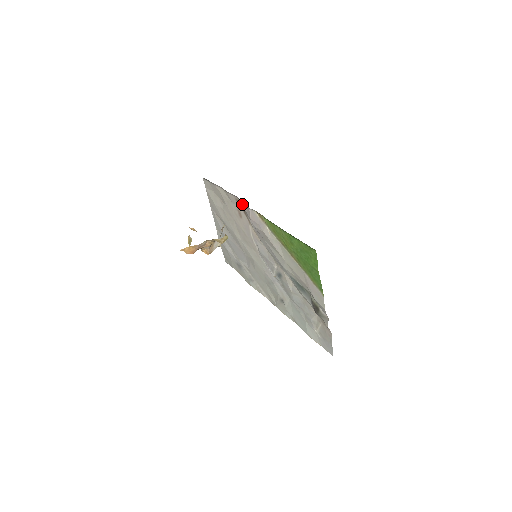
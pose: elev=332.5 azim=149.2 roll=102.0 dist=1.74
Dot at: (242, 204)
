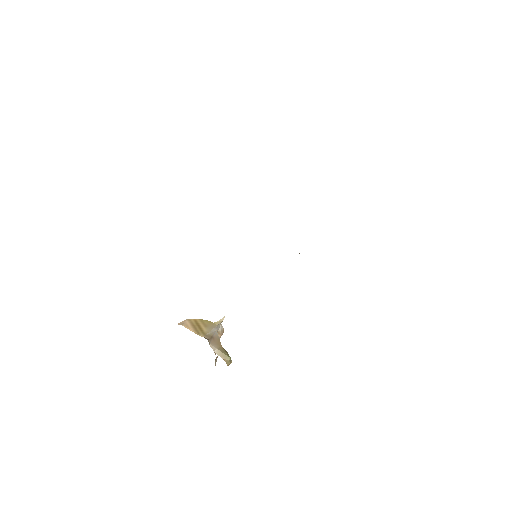
Dot at: occluded
